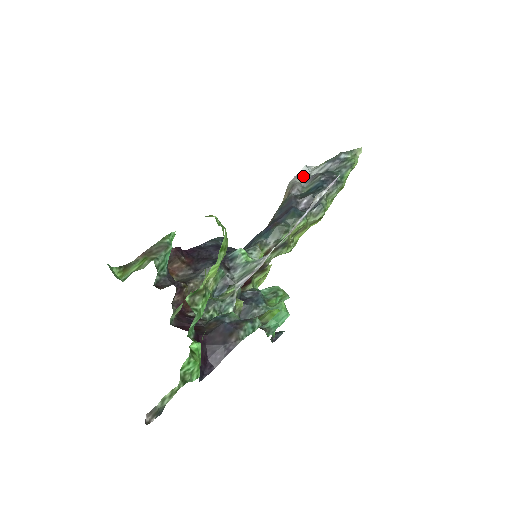
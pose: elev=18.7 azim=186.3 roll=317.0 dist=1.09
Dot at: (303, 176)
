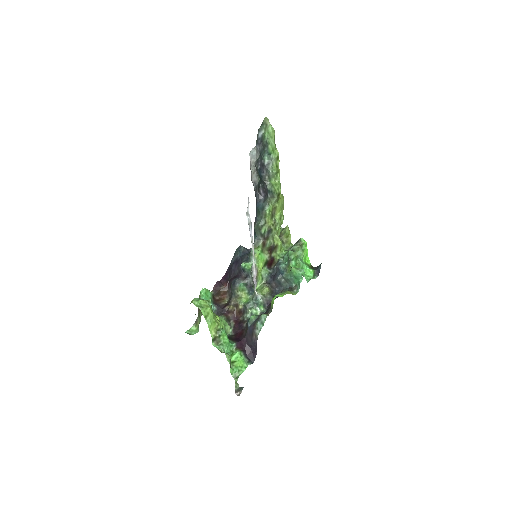
Dot at: (254, 162)
